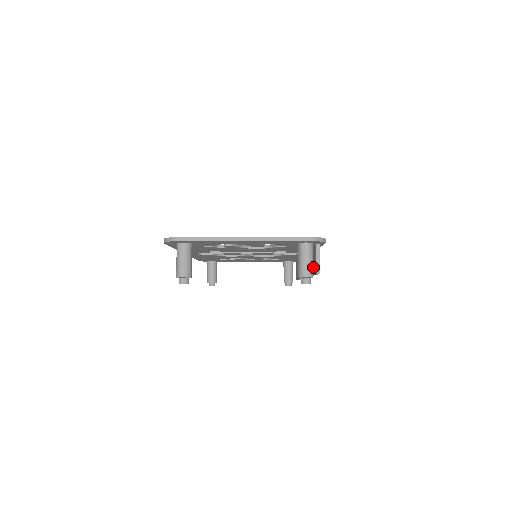
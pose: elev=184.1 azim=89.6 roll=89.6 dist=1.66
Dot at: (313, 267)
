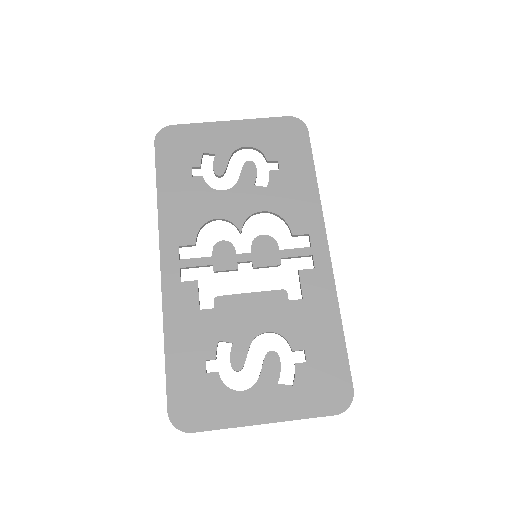
Dot at: occluded
